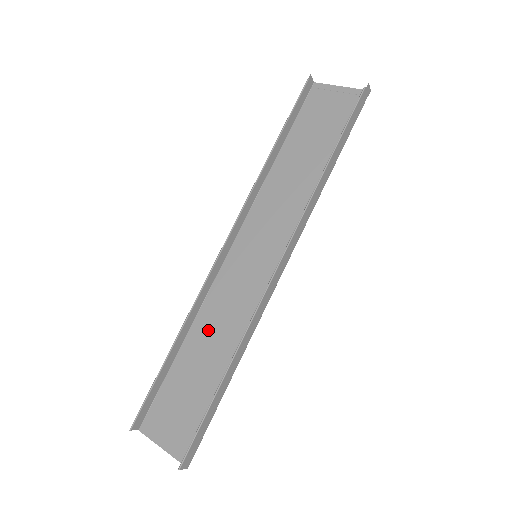
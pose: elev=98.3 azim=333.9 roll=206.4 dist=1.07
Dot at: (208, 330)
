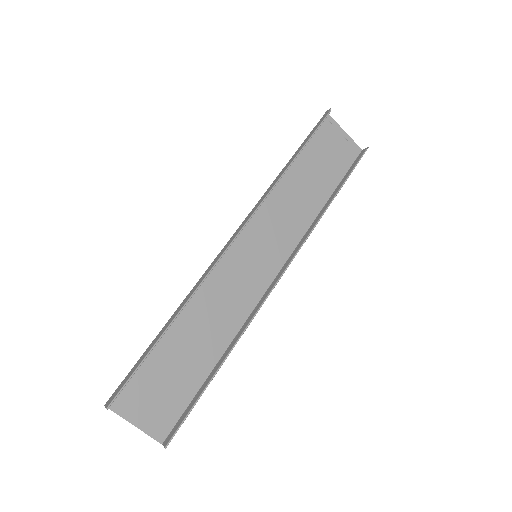
Dot at: (199, 314)
